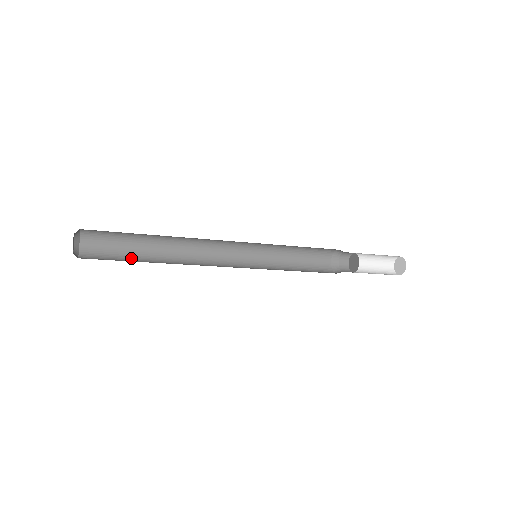
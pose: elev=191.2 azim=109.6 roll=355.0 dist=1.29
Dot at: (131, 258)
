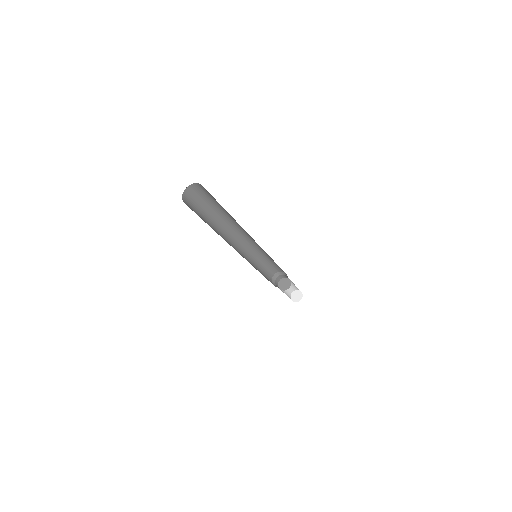
Dot at: occluded
